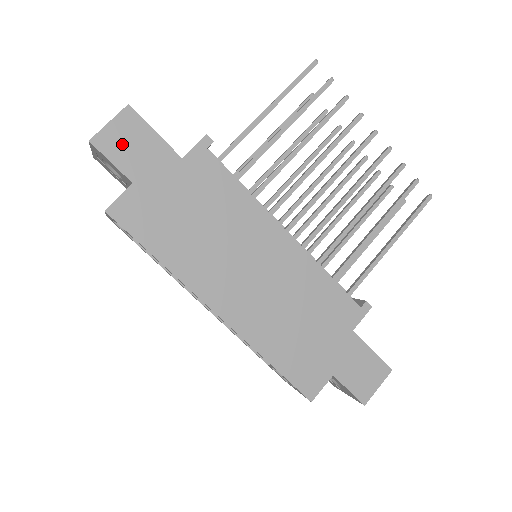
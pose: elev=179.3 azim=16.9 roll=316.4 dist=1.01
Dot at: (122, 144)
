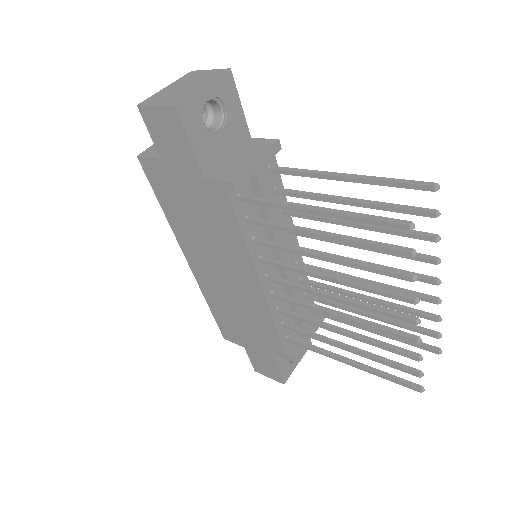
Dot at: (161, 129)
